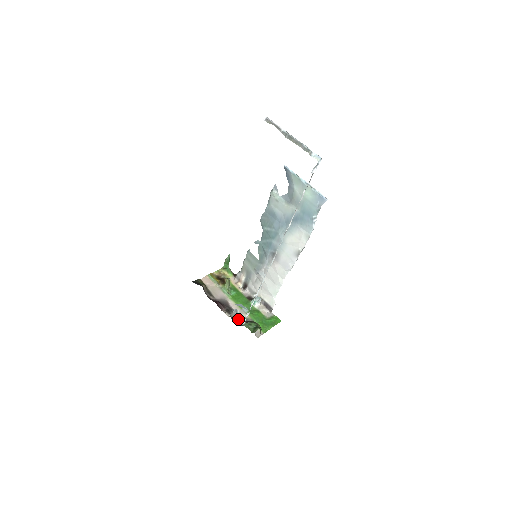
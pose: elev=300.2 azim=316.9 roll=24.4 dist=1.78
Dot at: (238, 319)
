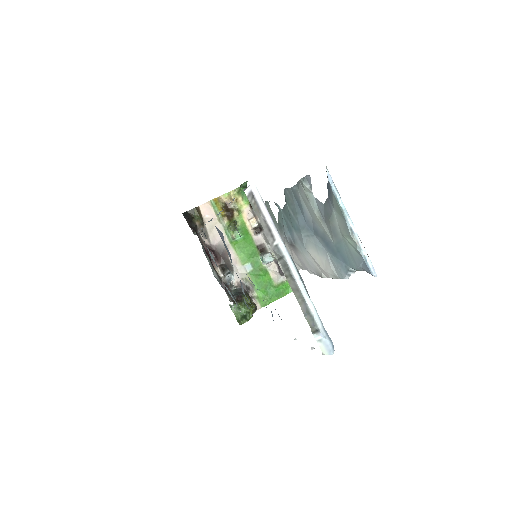
Dot at: (233, 280)
